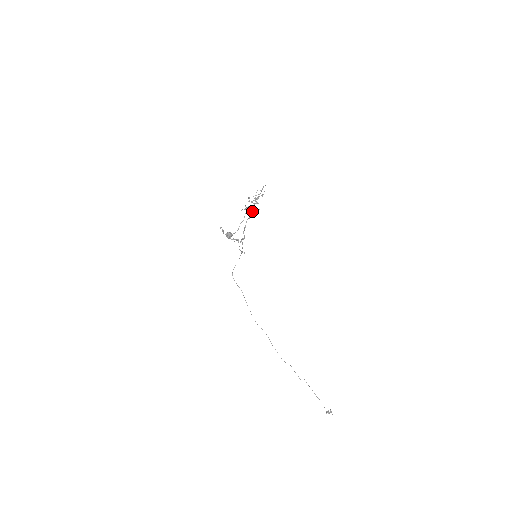
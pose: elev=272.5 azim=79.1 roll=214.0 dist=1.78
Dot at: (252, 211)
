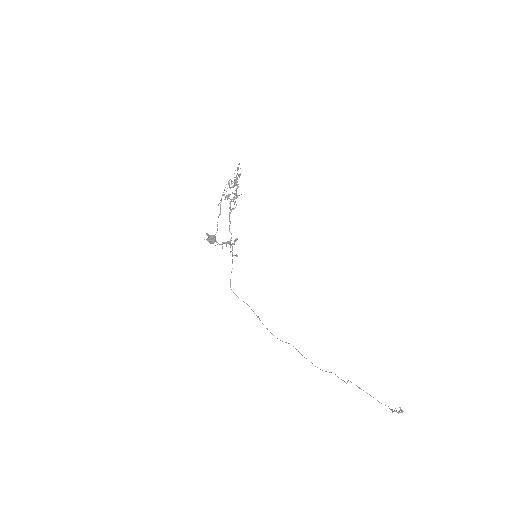
Dot at: occluded
